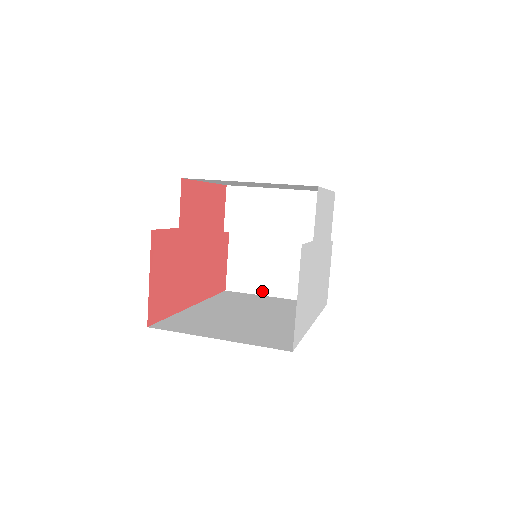
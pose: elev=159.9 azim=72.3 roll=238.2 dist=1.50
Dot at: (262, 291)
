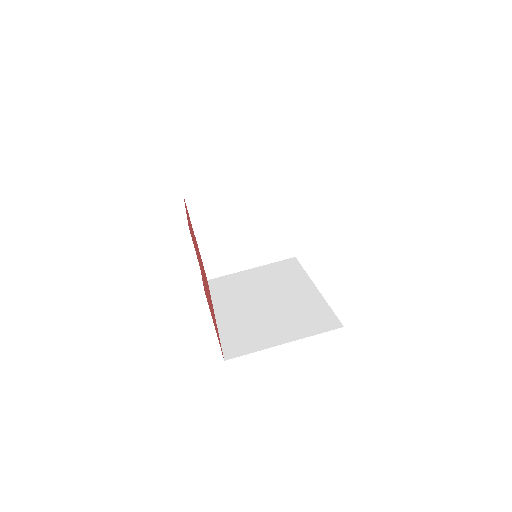
Dot at: (240, 268)
